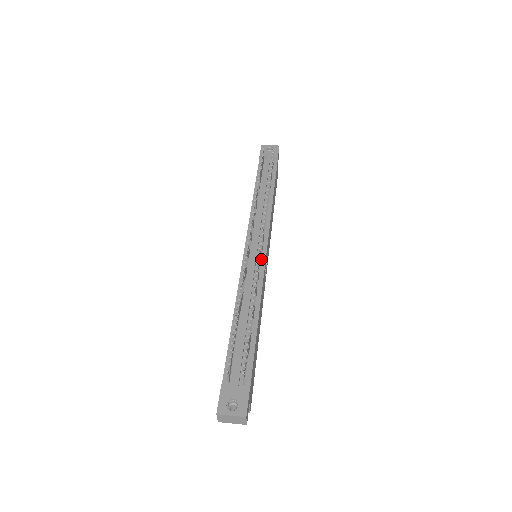
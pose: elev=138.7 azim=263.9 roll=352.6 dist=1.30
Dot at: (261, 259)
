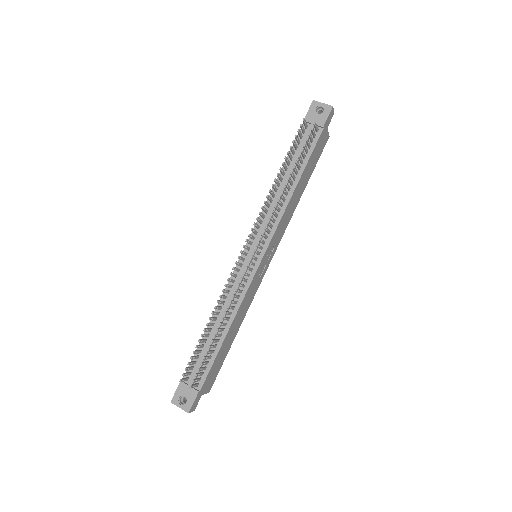
Dot at: (252, 269)
